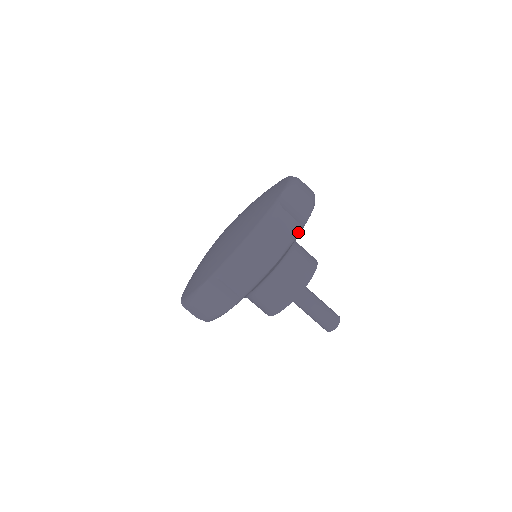
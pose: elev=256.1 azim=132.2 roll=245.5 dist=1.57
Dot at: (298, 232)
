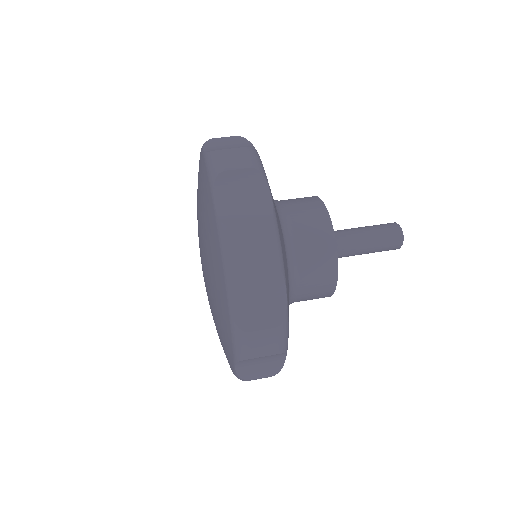
Dot at: (256, 155)
